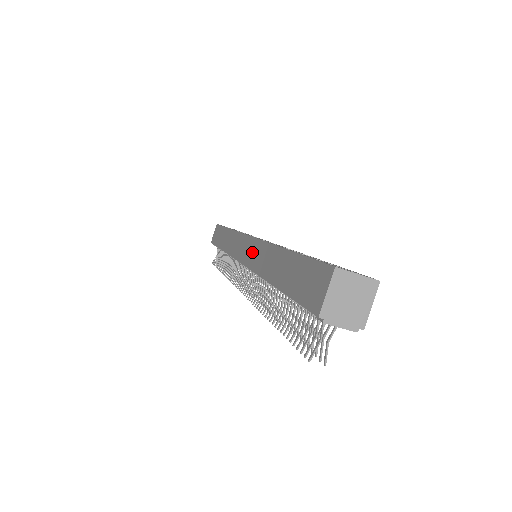
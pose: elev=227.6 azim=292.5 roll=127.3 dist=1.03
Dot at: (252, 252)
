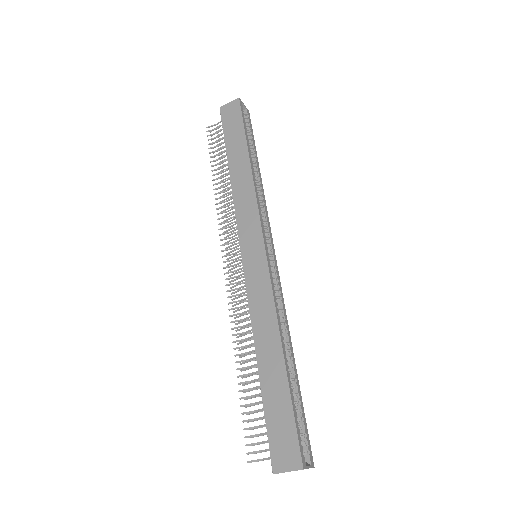
Dot at: (259, 282)
